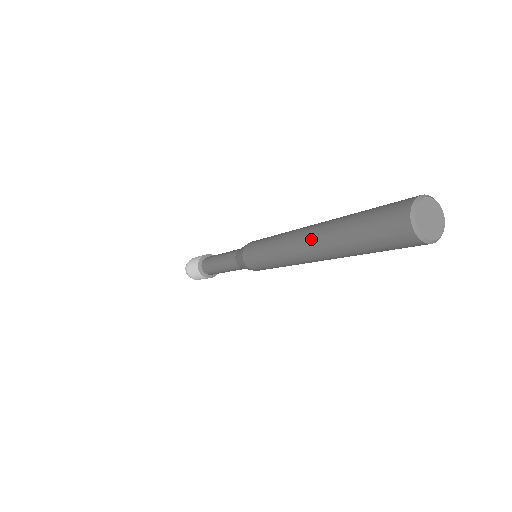
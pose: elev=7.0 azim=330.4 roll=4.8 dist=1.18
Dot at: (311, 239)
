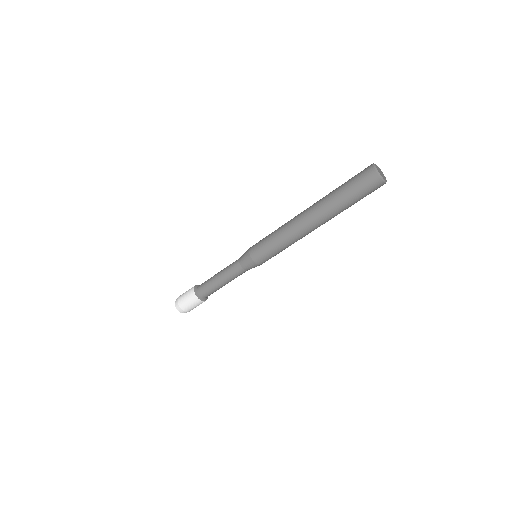
Dot at: (314, 214)
